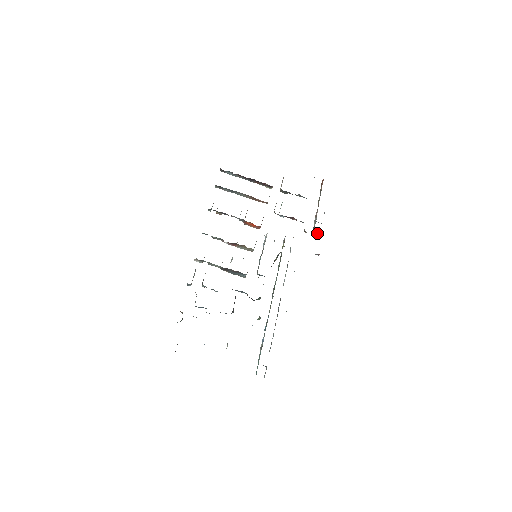
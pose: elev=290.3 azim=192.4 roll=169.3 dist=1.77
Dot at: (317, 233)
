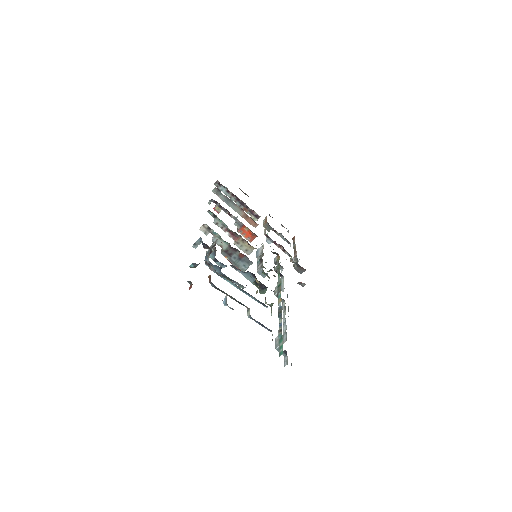
Dot at: (298, 270)
